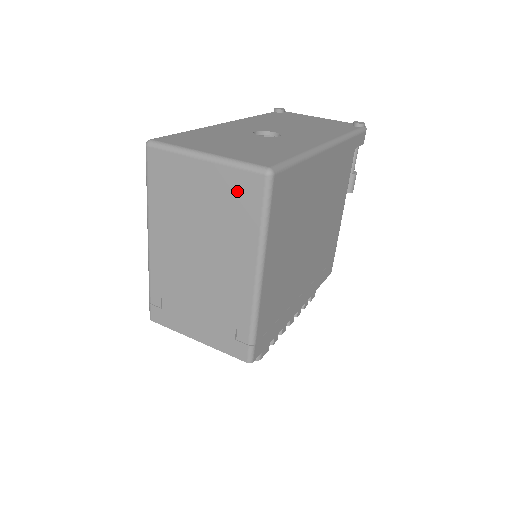
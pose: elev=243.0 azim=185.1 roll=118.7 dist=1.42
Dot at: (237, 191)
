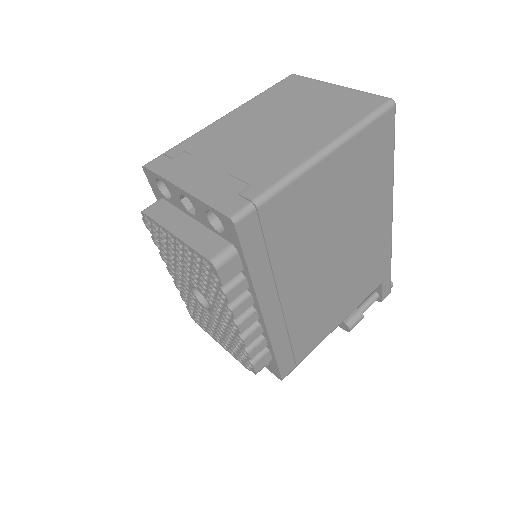
Dot at: (354, 102)
